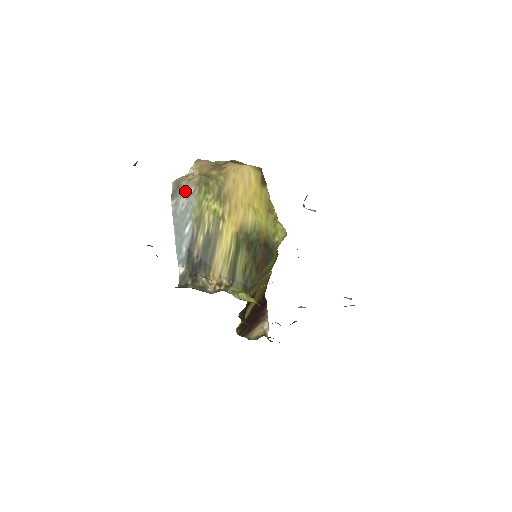
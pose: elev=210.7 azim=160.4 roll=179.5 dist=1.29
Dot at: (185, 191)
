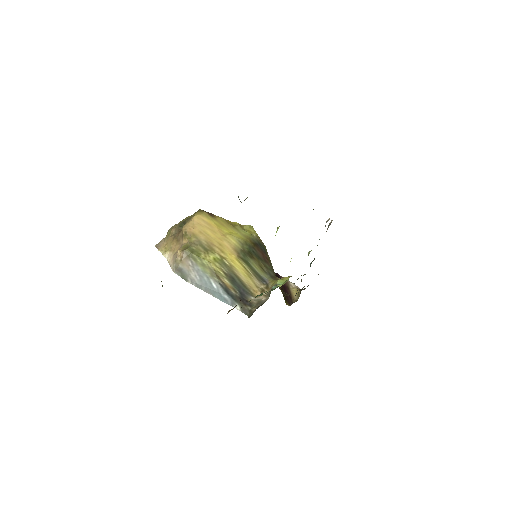
Dot at: (187, 268)
